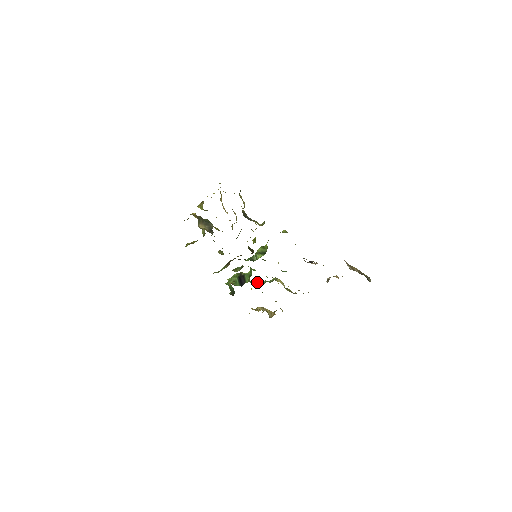
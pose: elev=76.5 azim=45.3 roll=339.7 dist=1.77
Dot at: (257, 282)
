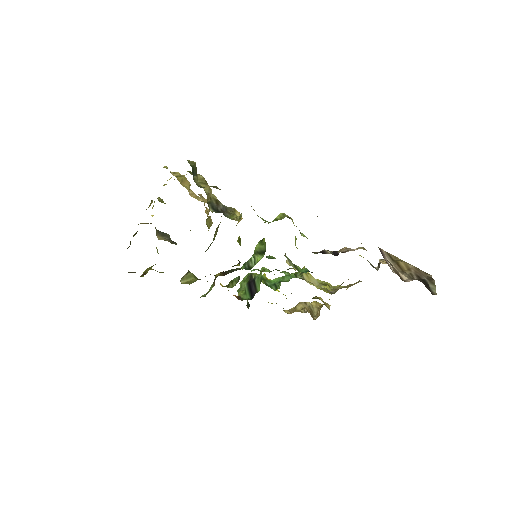
Dot at: (278, 281)
